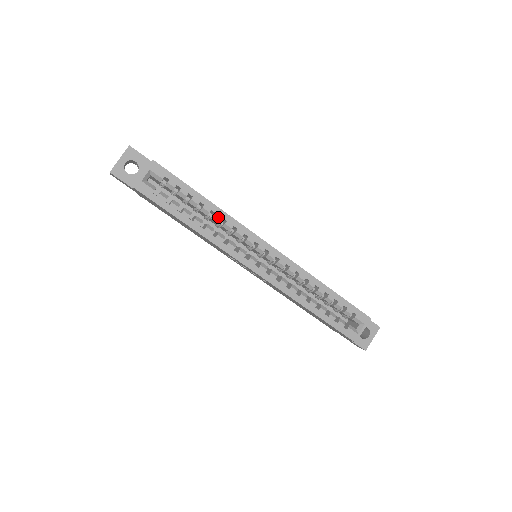
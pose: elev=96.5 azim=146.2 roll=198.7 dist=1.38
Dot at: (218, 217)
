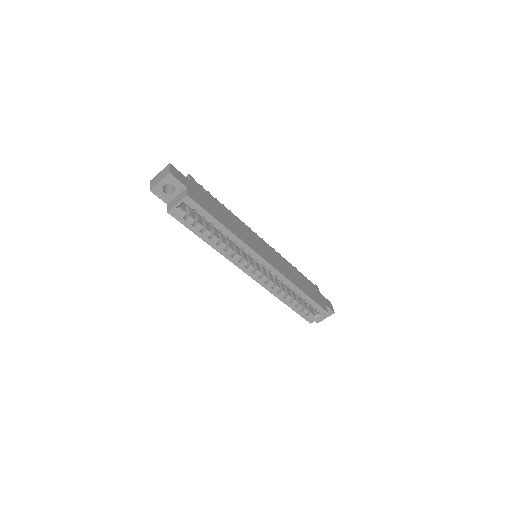
Dot at: (231, 240)
